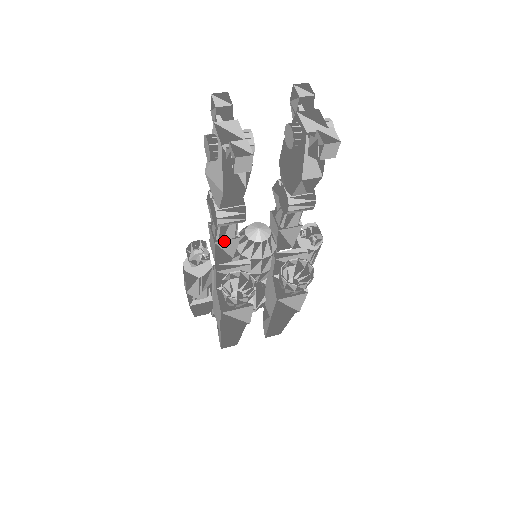
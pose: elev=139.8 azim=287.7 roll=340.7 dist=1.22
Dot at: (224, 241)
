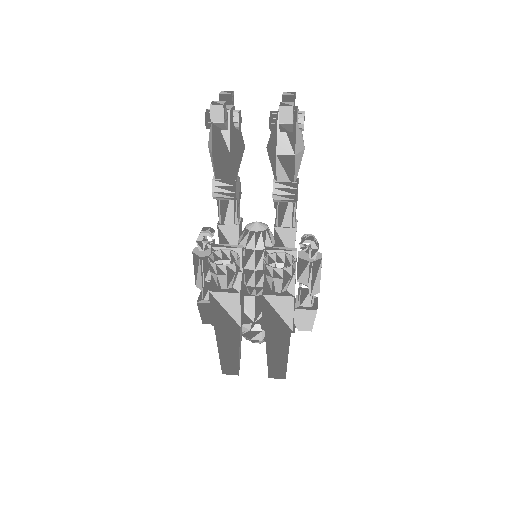
Dot at: (225, 226)
